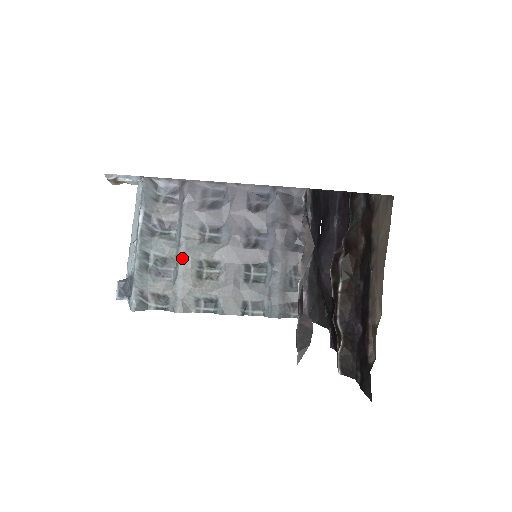
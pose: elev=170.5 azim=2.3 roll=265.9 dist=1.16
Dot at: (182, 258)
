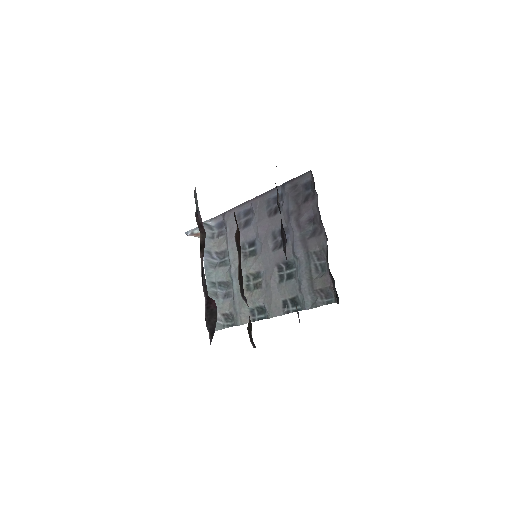
Dot at: (234, 278)
